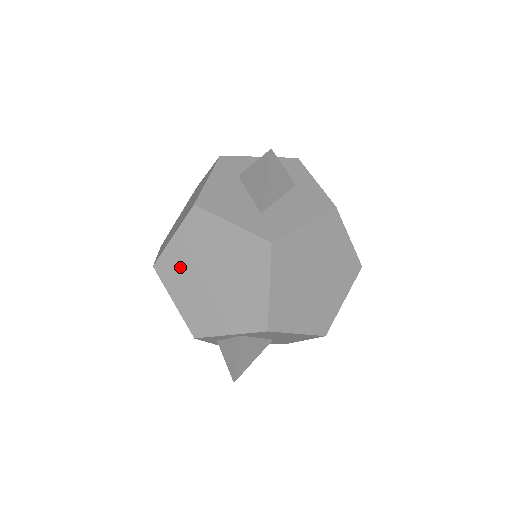
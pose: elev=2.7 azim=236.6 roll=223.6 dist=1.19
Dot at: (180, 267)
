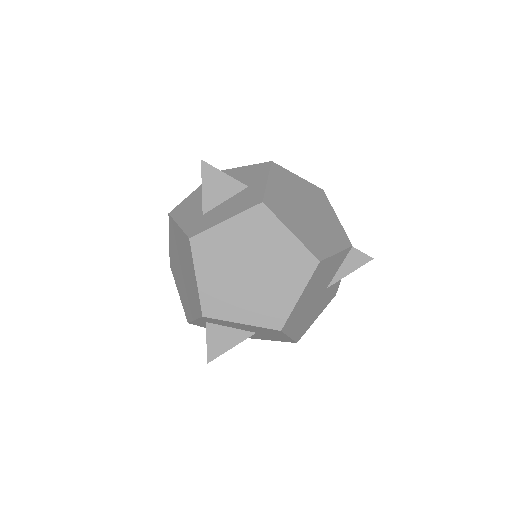
Dot at: (175, 264)
